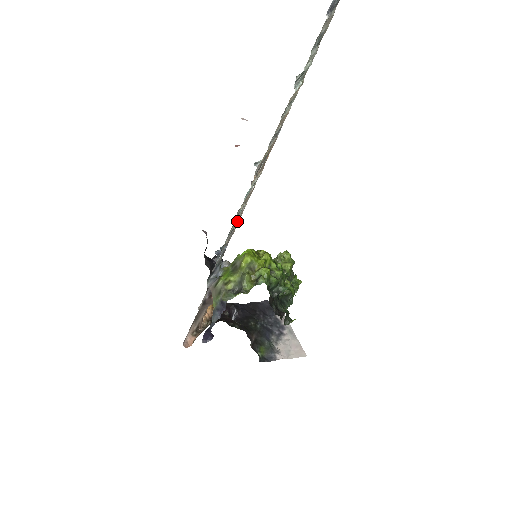
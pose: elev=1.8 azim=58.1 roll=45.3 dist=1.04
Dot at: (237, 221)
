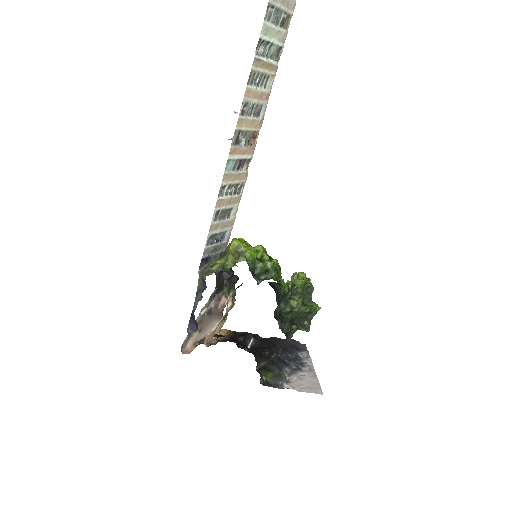
Dot at: (229, 207)
